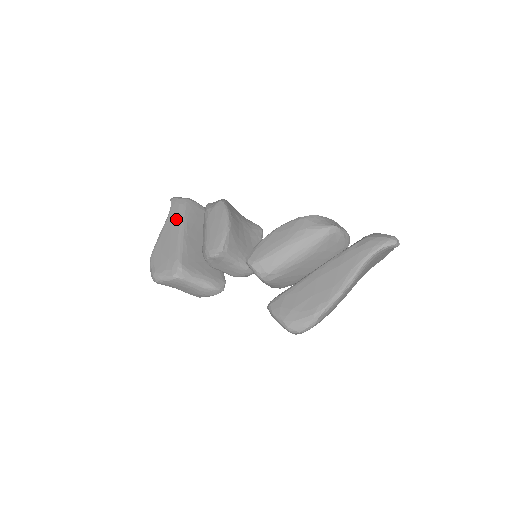
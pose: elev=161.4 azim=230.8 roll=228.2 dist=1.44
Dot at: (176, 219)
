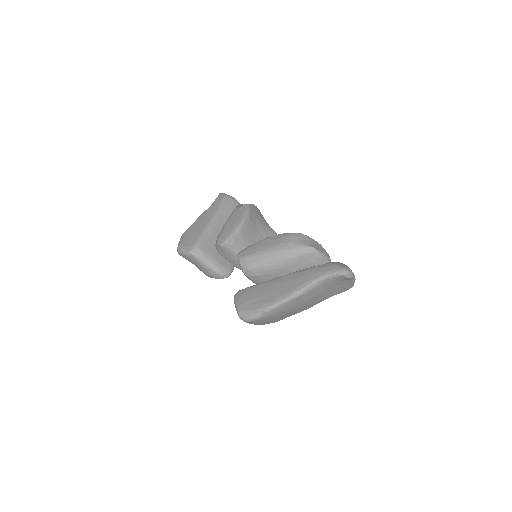
Dot at: (213, 210)
